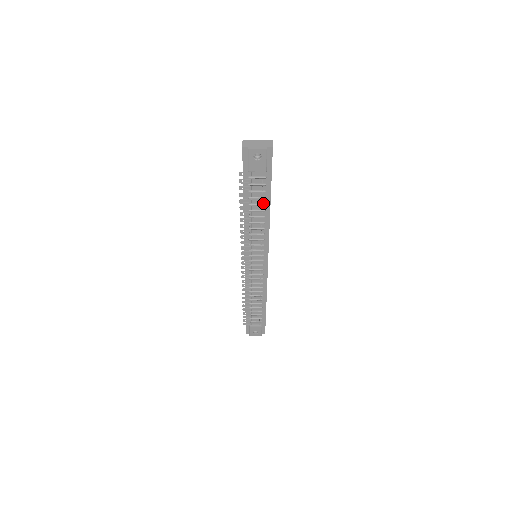
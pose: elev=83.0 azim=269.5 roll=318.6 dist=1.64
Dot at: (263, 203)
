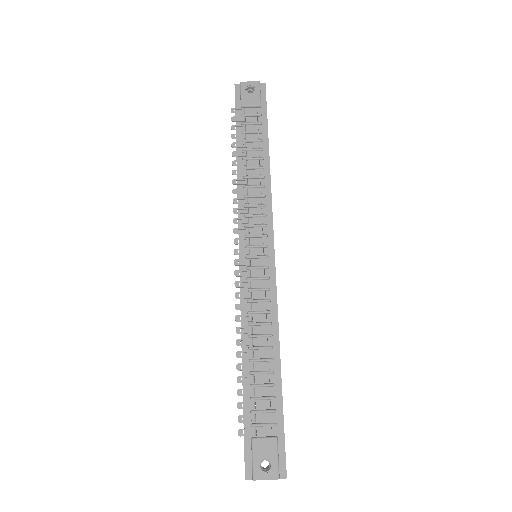
Dot at: (260, 149)
